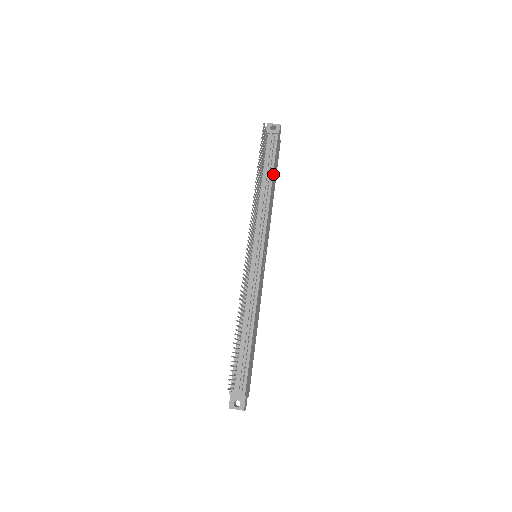
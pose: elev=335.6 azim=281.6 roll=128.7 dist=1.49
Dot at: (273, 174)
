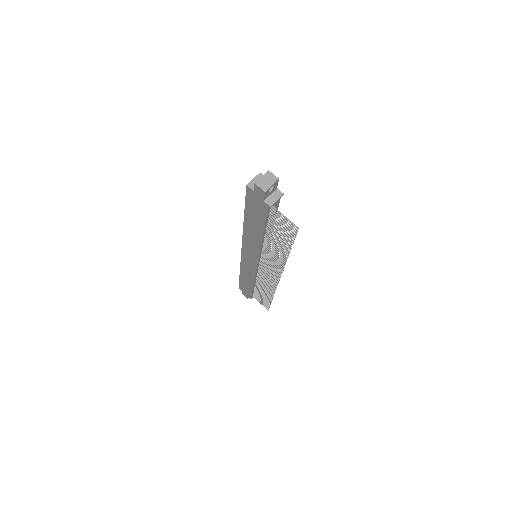
Dot at: occluded
